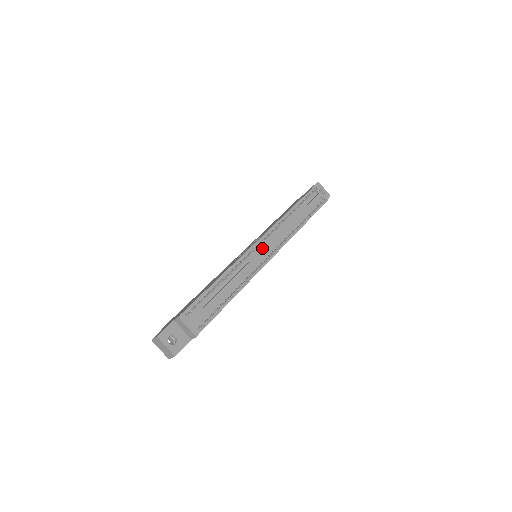
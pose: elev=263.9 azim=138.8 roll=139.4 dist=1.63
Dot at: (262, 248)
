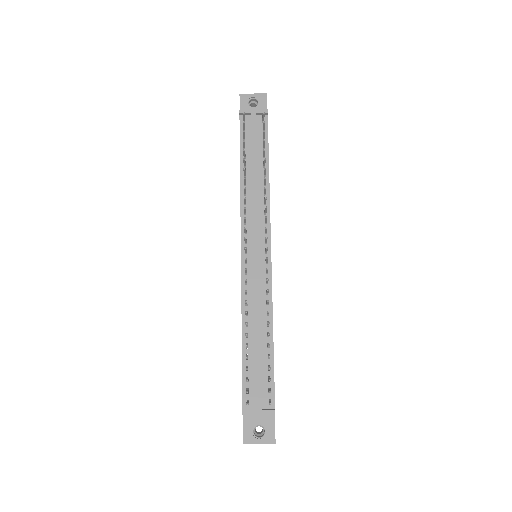
Dot at: (252, 251)
